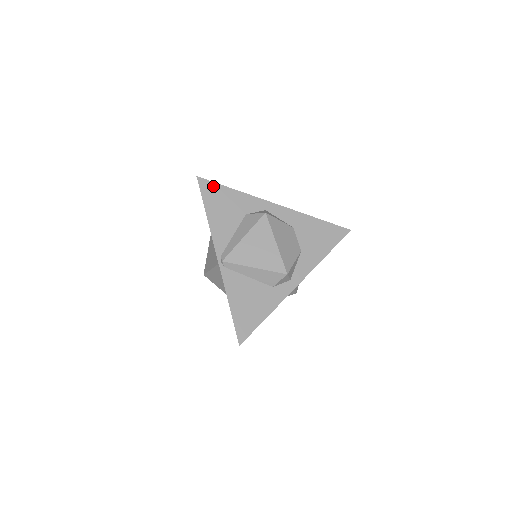
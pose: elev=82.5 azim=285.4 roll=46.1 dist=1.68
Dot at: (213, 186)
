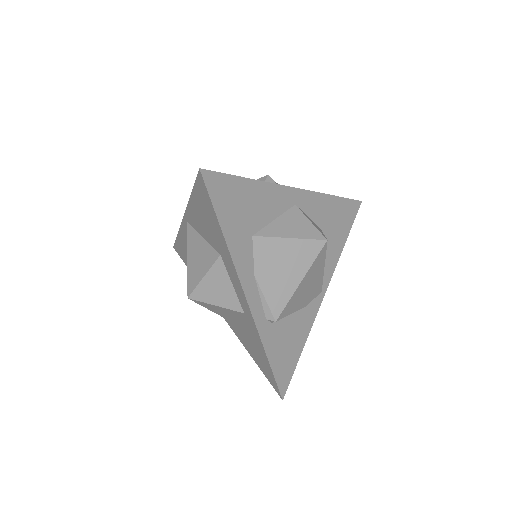
Dot at: occluded
